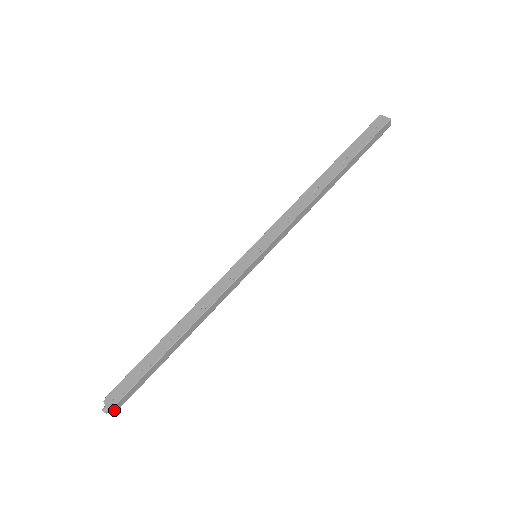
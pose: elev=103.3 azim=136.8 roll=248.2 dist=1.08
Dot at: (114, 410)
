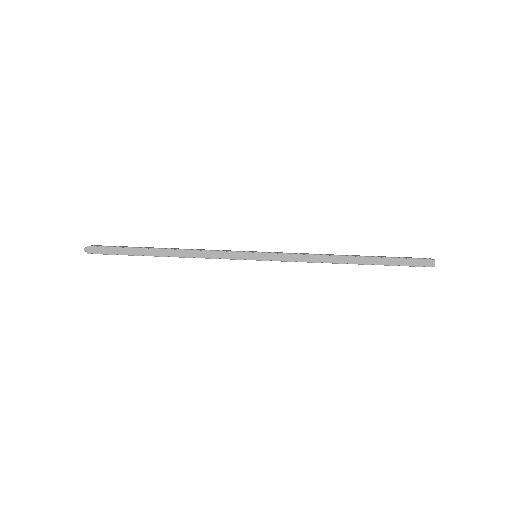
Dot at: (89, 250)
